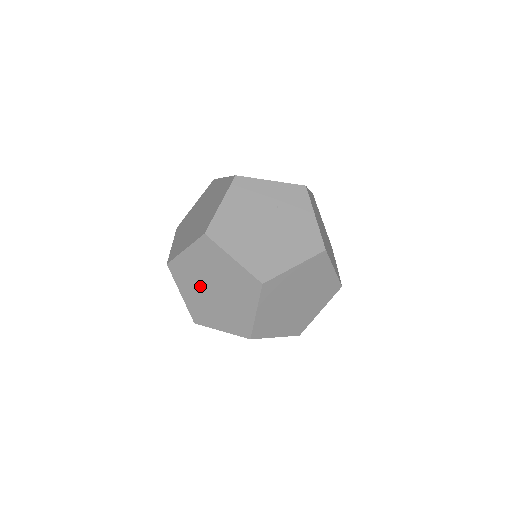
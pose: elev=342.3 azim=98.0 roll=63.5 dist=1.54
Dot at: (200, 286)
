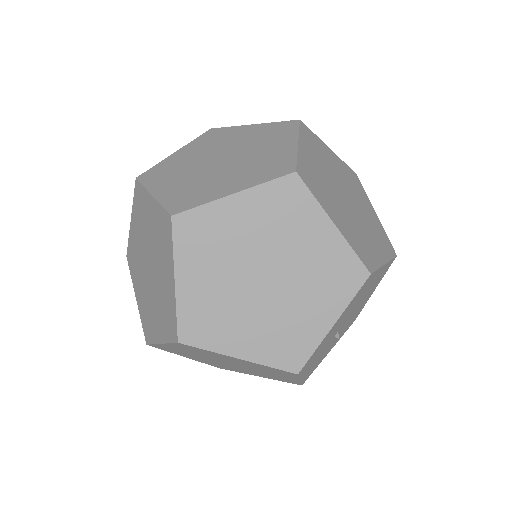
Dot at: occluded
